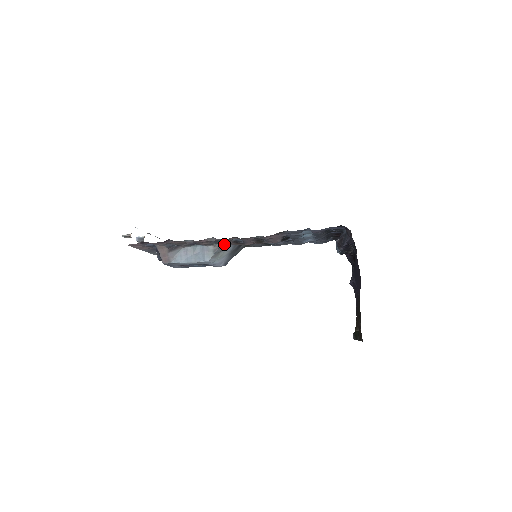
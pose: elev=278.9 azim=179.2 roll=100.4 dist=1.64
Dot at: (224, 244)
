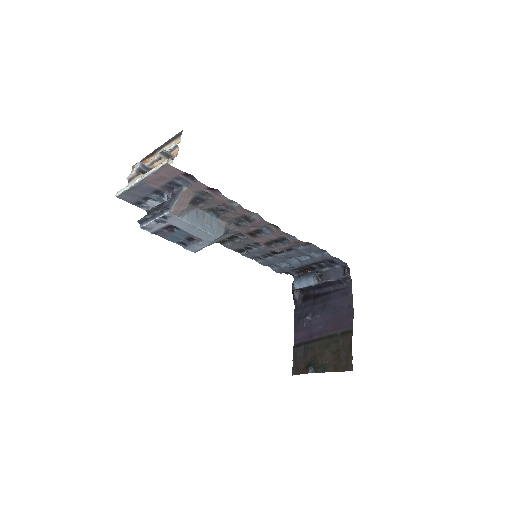
Dot at: (236, 228)
